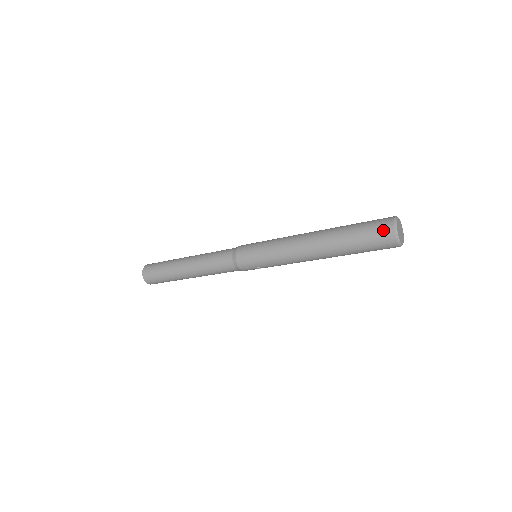
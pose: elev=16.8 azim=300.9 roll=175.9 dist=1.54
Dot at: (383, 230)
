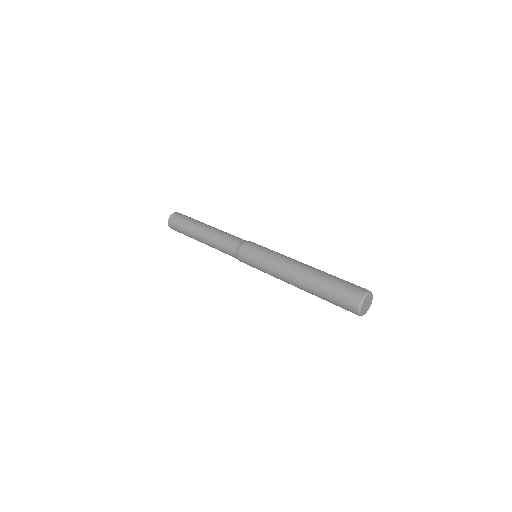
Dot at: (350, 310)
